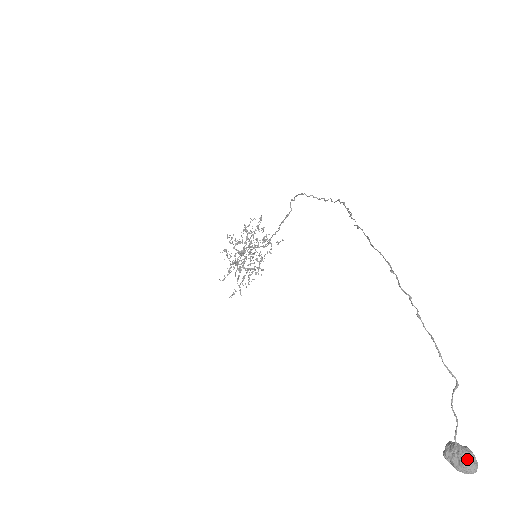
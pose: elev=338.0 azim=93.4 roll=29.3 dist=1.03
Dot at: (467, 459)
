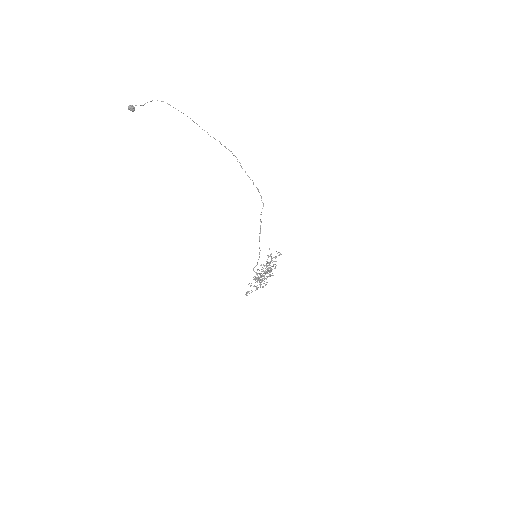
Dot at: (131, 105)
